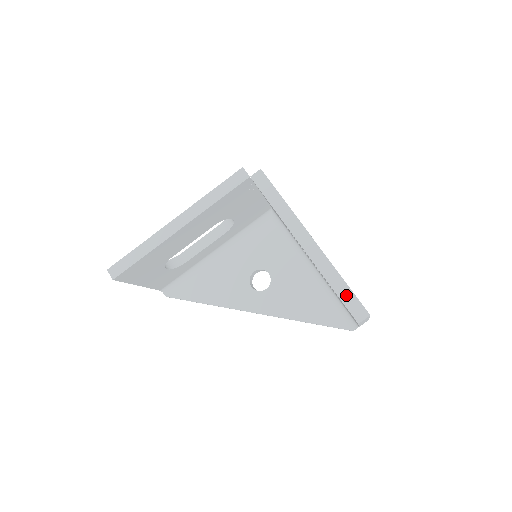
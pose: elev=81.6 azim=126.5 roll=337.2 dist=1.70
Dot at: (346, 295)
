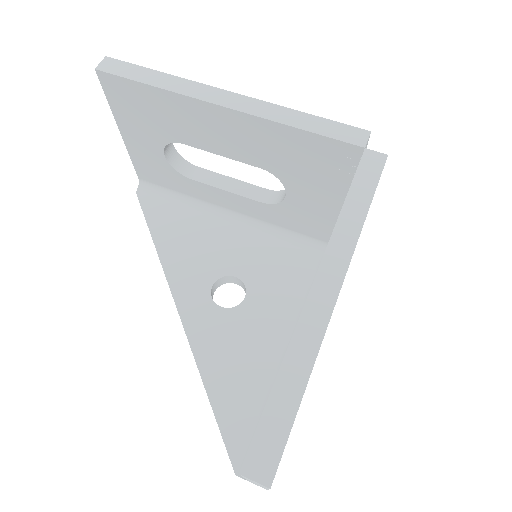
Dot at: (279, 413)
